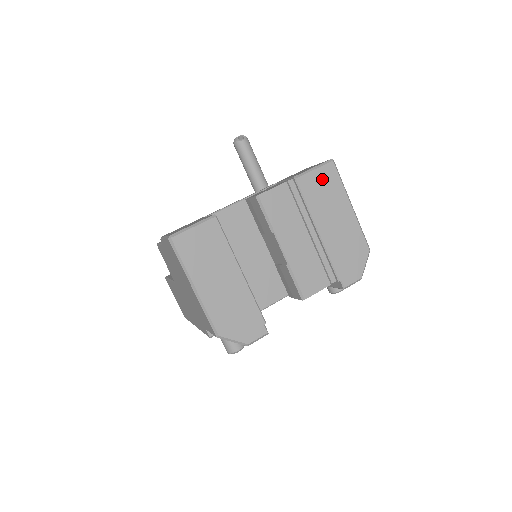
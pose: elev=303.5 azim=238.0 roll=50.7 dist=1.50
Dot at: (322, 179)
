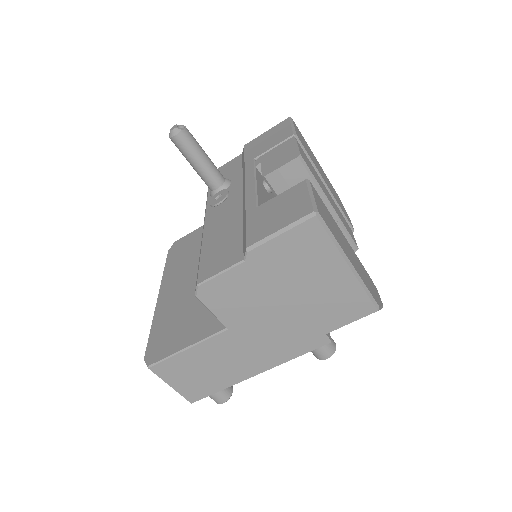
Dot at: (300, 135)
